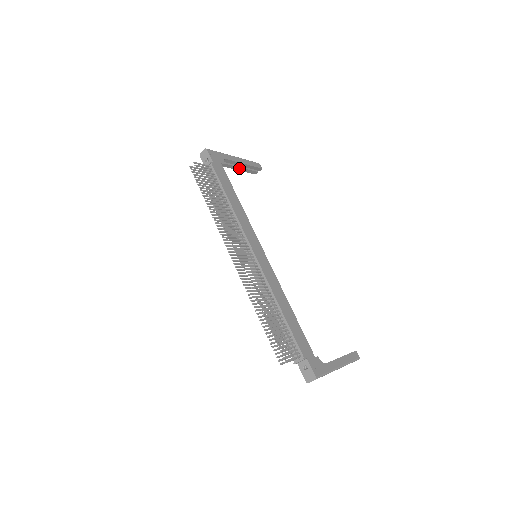
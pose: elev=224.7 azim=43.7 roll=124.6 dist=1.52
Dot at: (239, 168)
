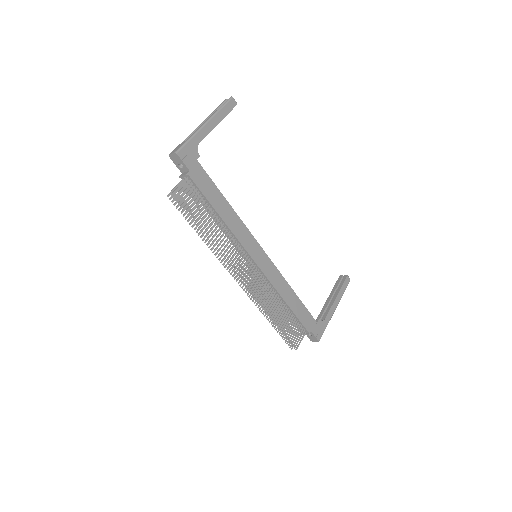
Dot at: occluded
